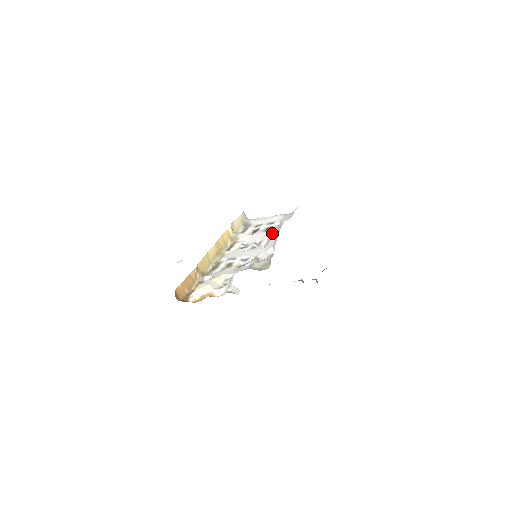
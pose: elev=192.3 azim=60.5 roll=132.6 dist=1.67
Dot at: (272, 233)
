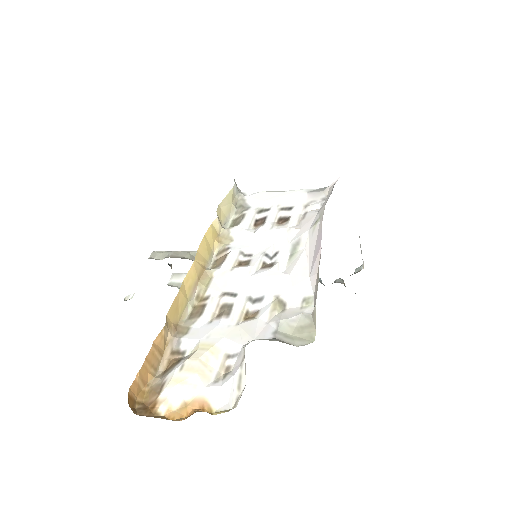
Dot at: (297, 238)
